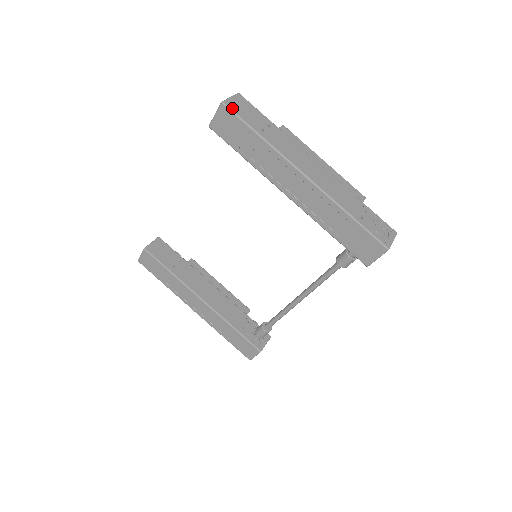
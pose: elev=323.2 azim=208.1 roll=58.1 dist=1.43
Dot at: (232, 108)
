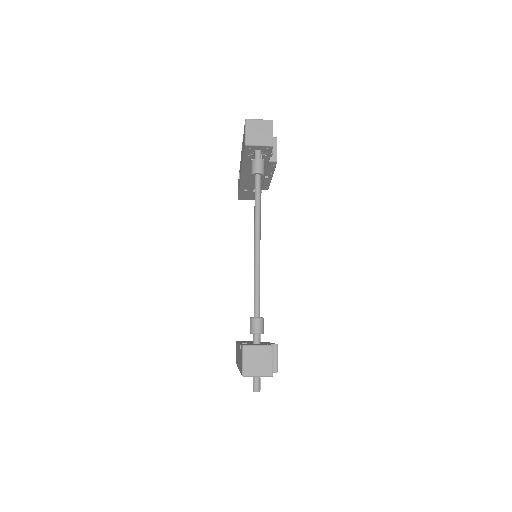
Dot at: occluded
